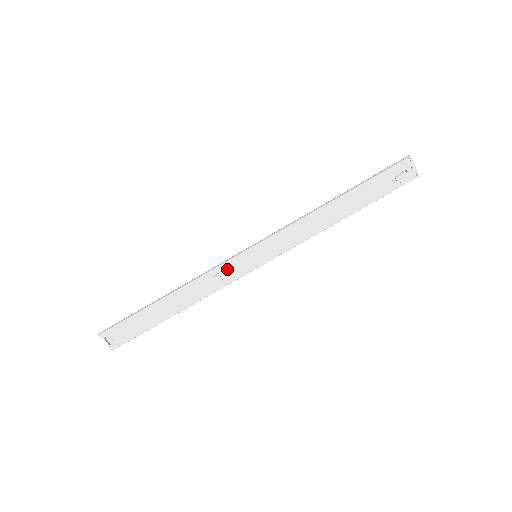
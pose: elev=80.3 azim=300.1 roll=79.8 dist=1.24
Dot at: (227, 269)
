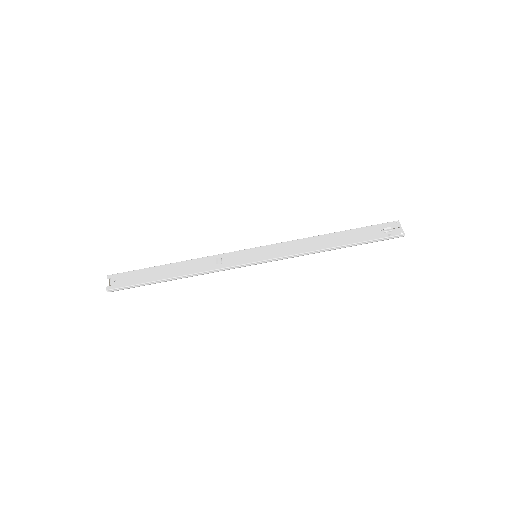
Dot at: (229, 257)
